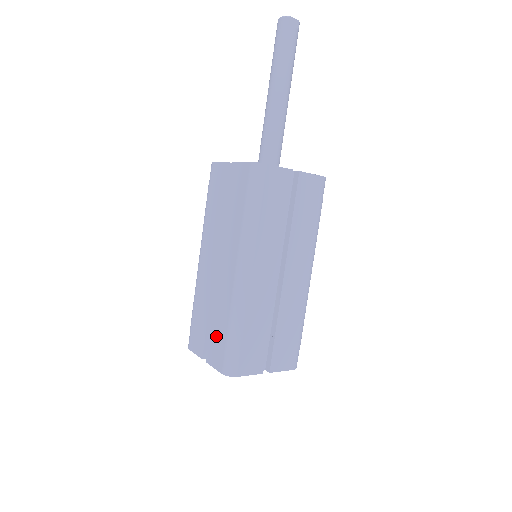
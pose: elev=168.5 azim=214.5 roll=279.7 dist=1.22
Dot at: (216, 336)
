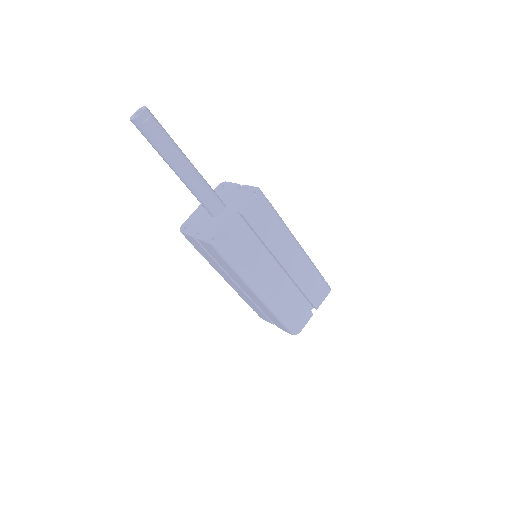
Dot at: (272, 319)
